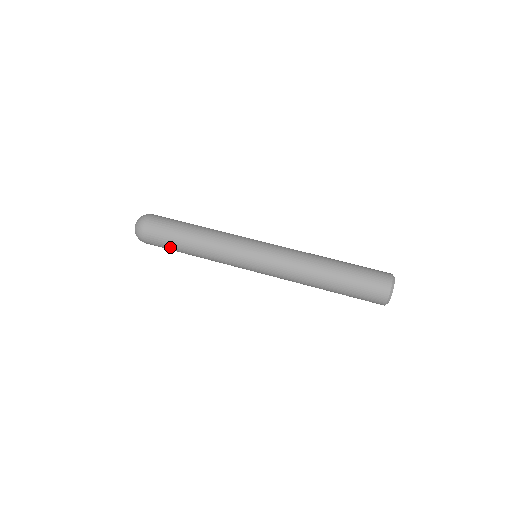
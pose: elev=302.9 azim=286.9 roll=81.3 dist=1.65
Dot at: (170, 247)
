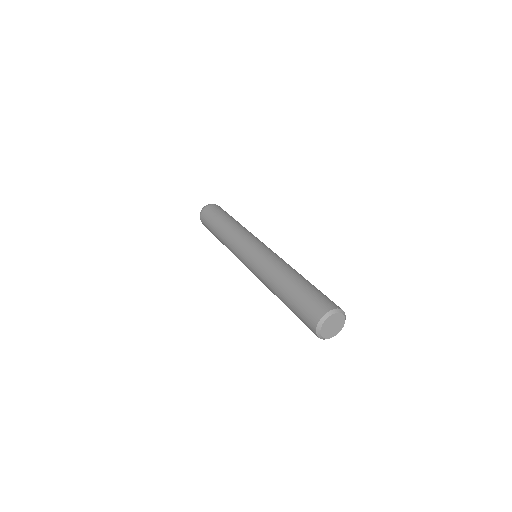
Dot at: (215, 217)
